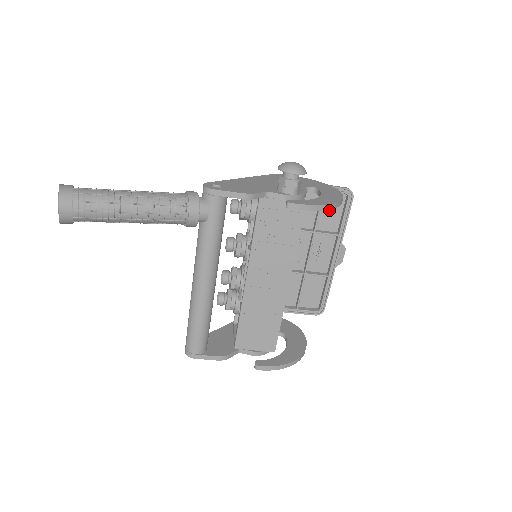
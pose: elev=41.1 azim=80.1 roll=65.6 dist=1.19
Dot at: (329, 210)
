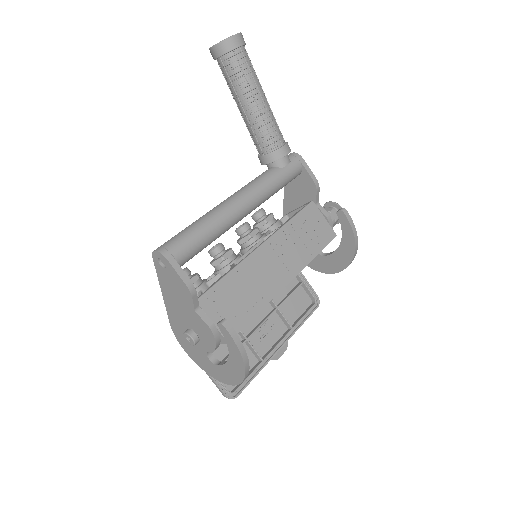
Dot at: (294, 303)
